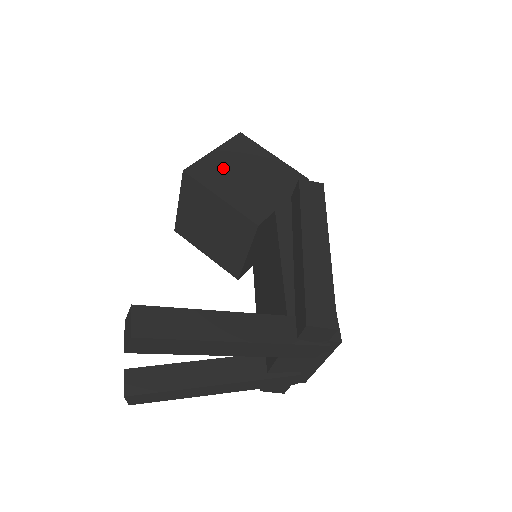
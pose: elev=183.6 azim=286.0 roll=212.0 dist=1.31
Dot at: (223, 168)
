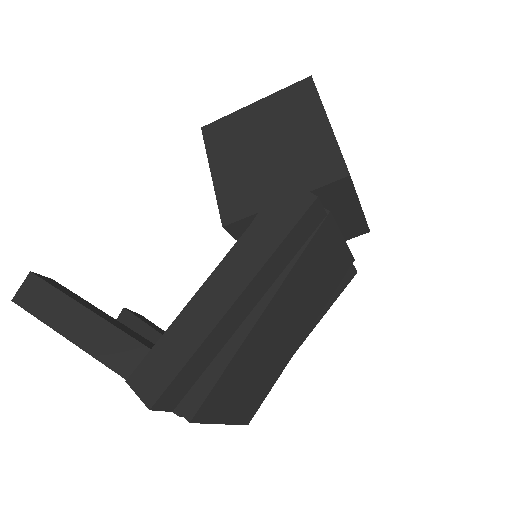
Dot at: (245, 132)
